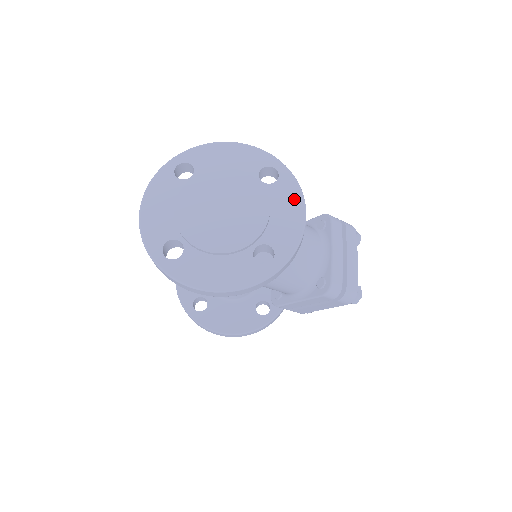
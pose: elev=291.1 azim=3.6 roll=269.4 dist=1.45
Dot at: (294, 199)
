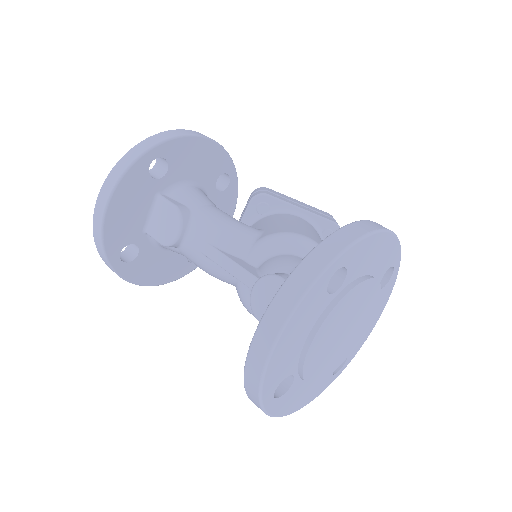
Dot at: (384, 303)
